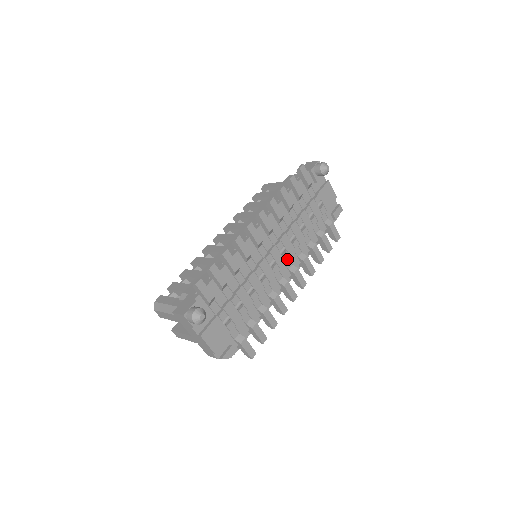
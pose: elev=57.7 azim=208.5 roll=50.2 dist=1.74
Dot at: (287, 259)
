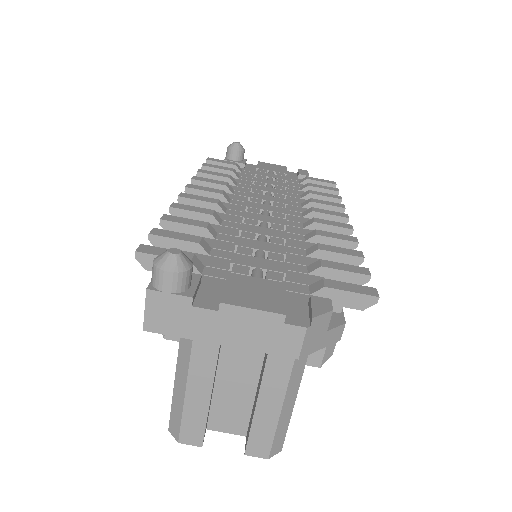
Dot at: (287, 212)
